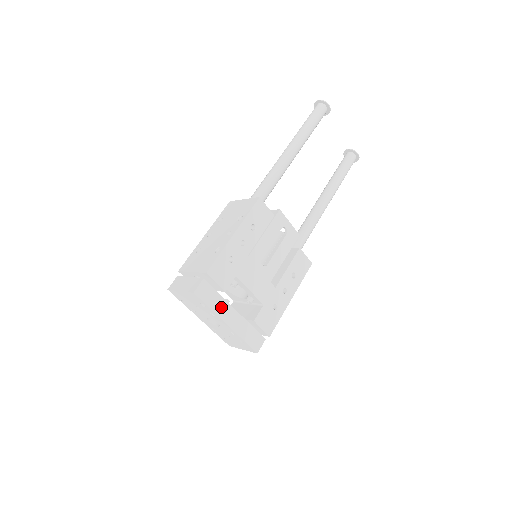
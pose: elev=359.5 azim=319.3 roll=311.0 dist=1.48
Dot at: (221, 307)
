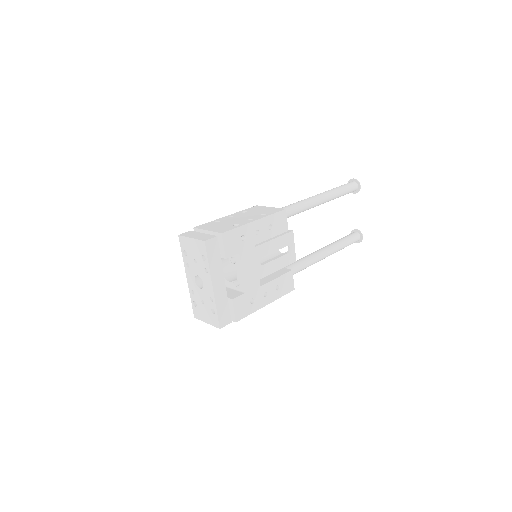
Dot at: (216, 269)
